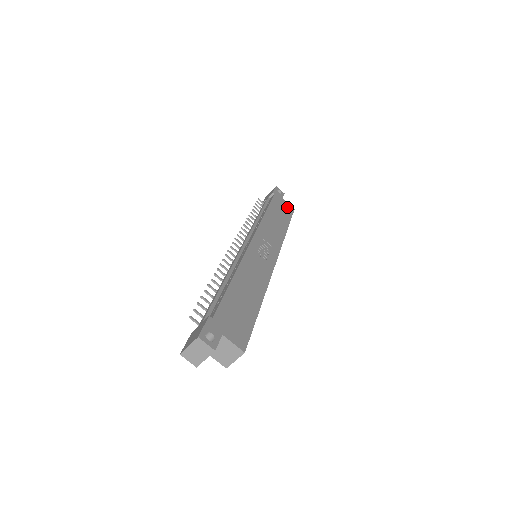
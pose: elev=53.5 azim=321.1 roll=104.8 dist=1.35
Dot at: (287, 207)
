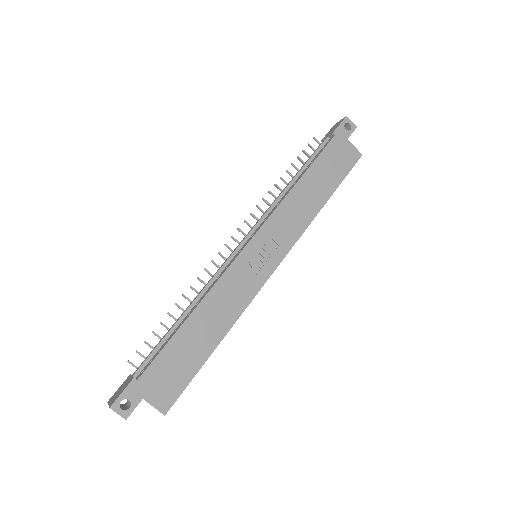
Dot at: (348, 156)
